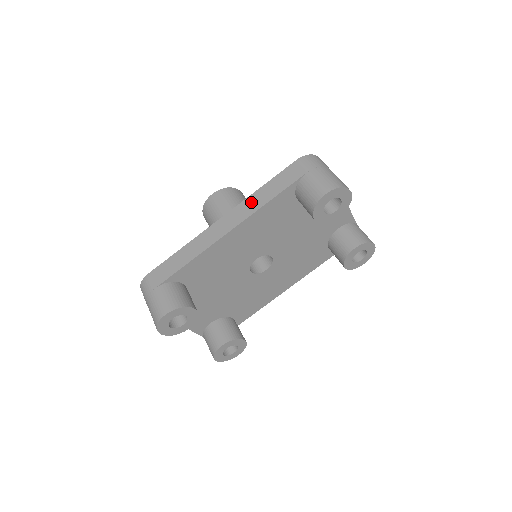
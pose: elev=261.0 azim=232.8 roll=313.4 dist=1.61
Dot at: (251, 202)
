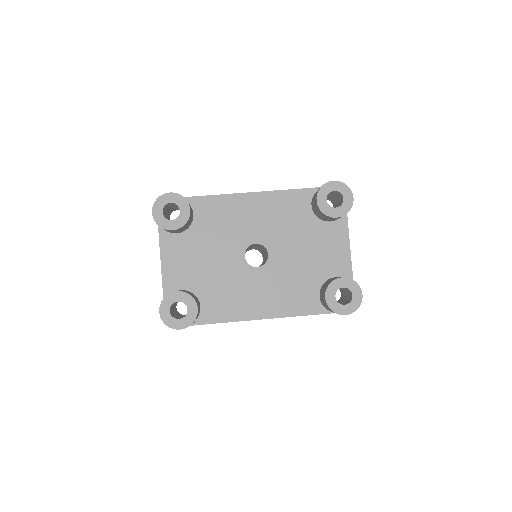
Dot at: occluded
